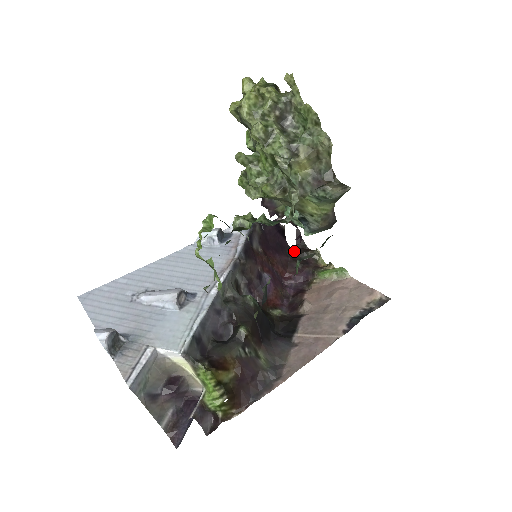
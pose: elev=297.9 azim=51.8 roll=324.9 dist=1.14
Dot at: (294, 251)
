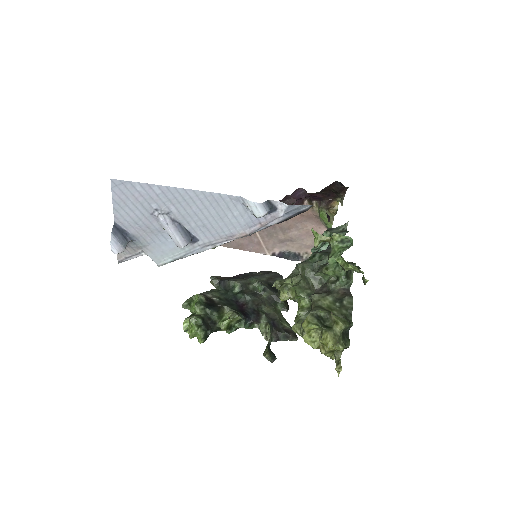
Dot at: (336, 182)
